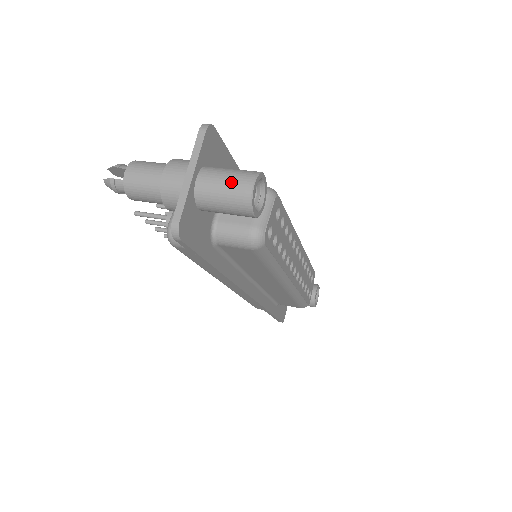
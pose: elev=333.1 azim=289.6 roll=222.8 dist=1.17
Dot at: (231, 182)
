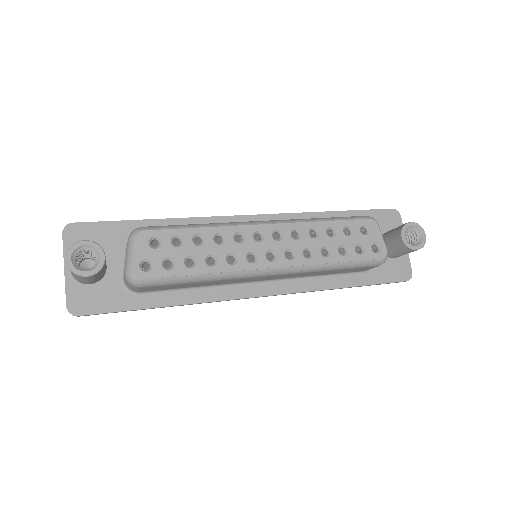
Dot at: occluded
